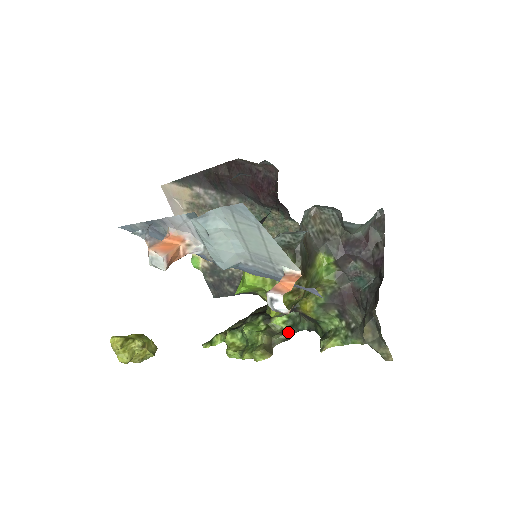
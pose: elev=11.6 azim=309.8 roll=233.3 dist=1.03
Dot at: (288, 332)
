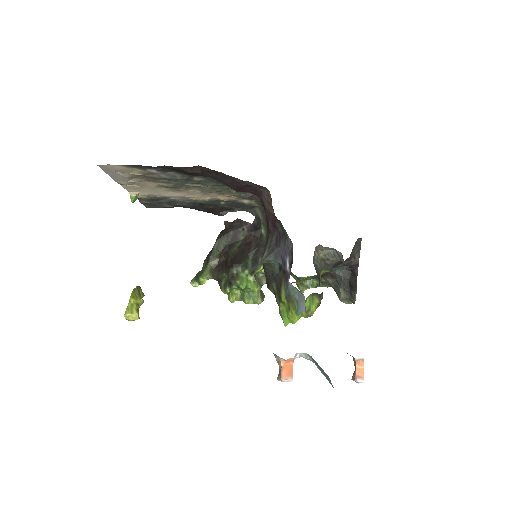
Dot at: occluded
